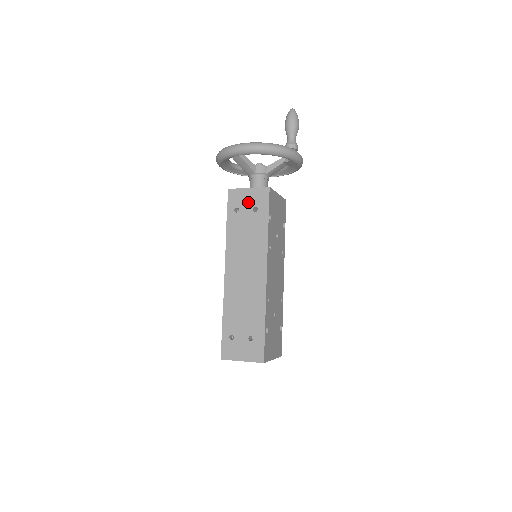
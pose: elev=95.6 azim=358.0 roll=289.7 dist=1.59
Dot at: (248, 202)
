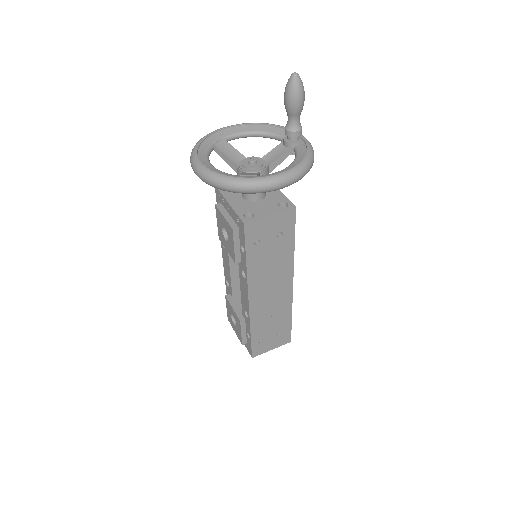
Dot at: (271, 230)
